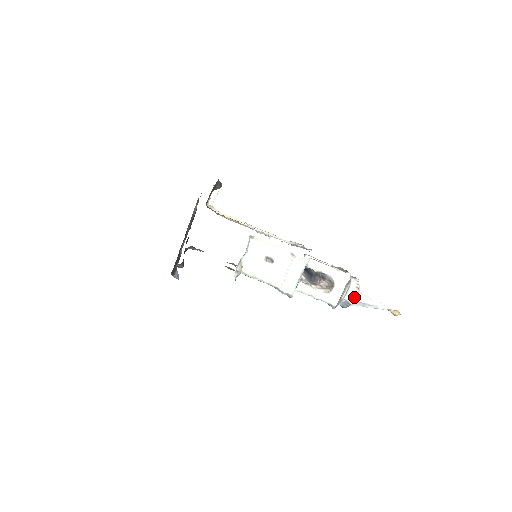
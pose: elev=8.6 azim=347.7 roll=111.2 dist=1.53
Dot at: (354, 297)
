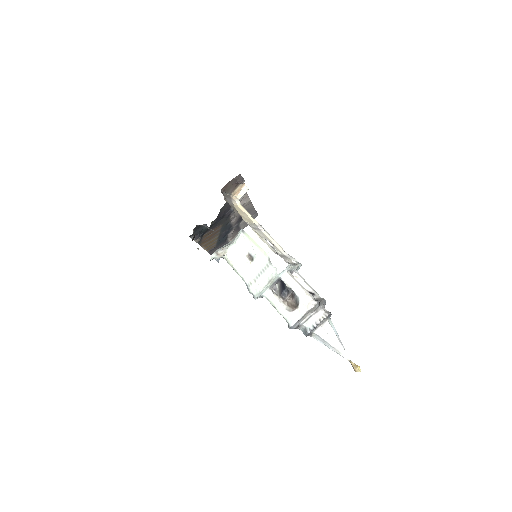
Dot at: (313, 327)
